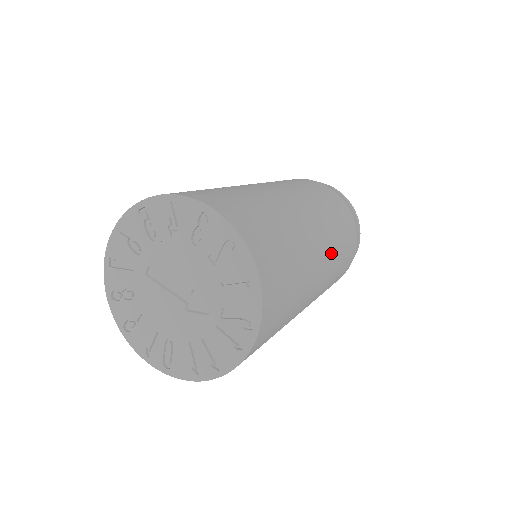
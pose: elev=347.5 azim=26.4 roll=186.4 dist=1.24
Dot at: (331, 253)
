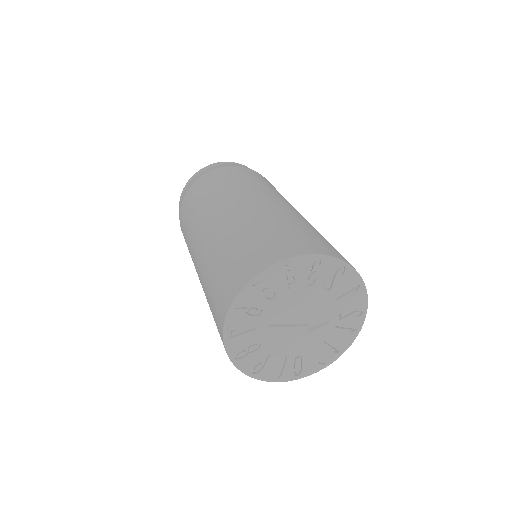
Dot at: occluded
